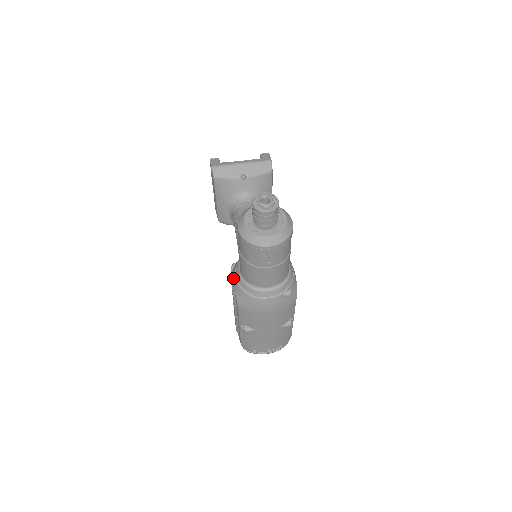
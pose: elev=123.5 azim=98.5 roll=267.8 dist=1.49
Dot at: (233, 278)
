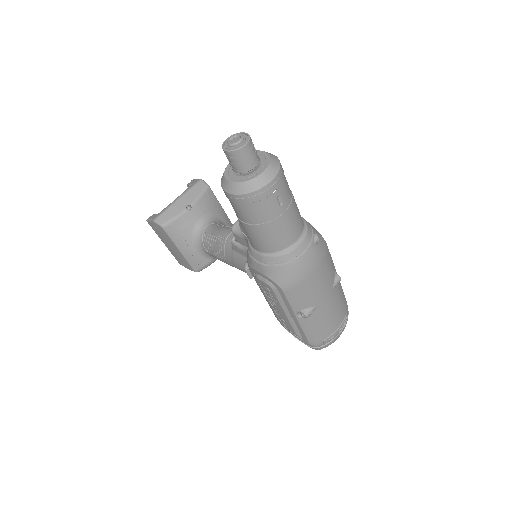
Dot at: (256, 268)
